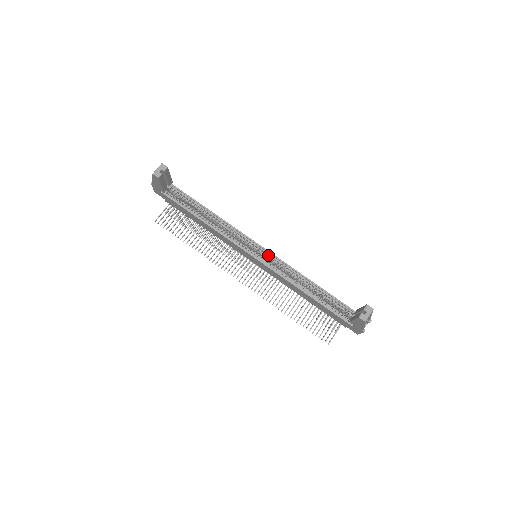
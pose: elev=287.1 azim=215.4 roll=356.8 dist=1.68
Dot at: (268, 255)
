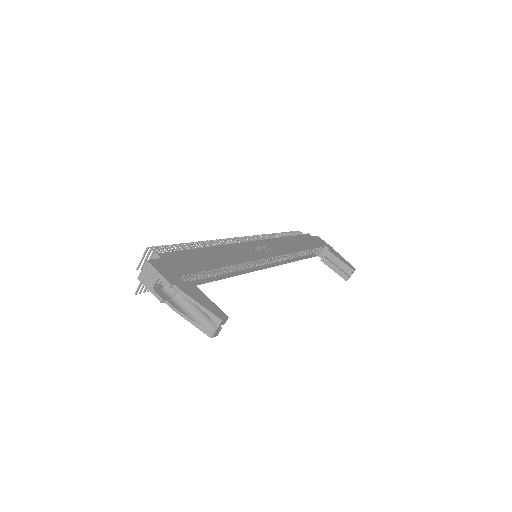
Dot at: occluded
